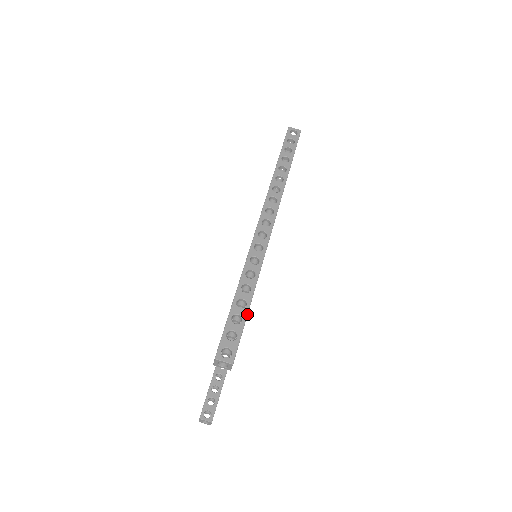
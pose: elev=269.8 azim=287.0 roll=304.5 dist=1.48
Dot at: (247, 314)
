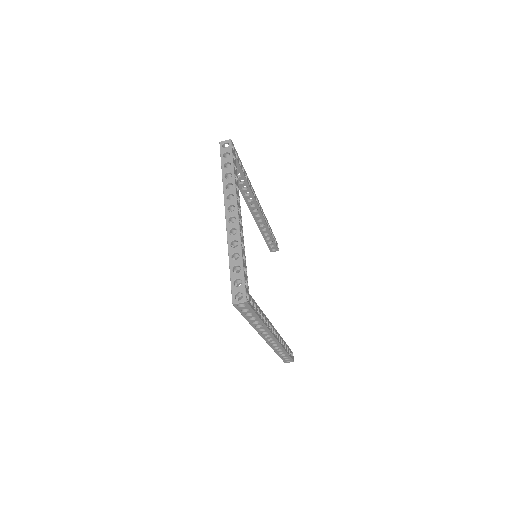
Dot at: (289, 356)
